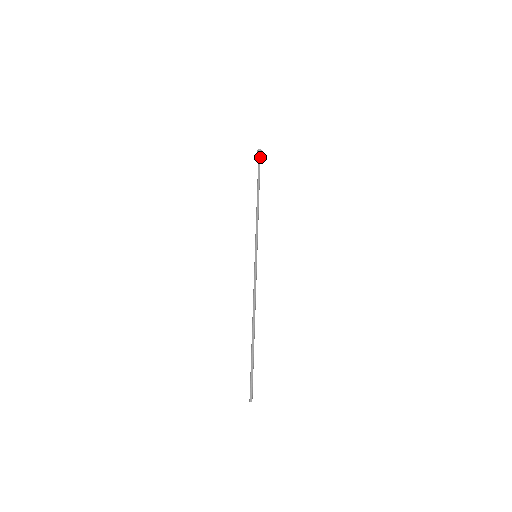
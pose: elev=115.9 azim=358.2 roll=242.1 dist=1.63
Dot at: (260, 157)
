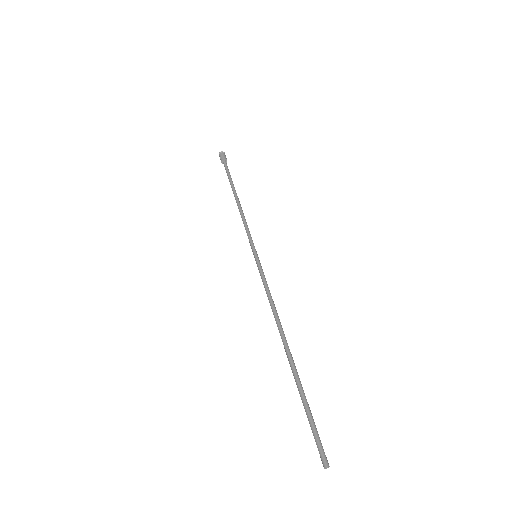
Dot at: (223, 158)
